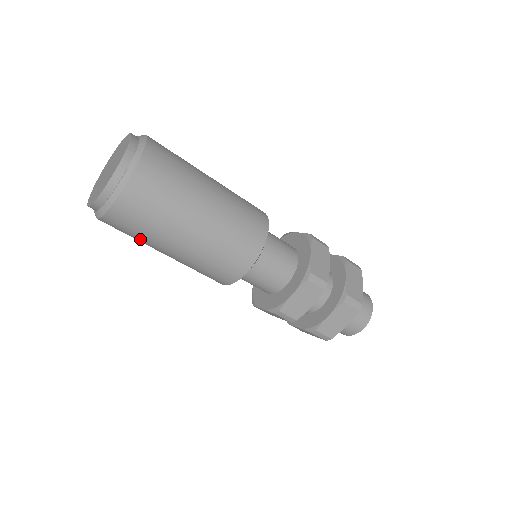
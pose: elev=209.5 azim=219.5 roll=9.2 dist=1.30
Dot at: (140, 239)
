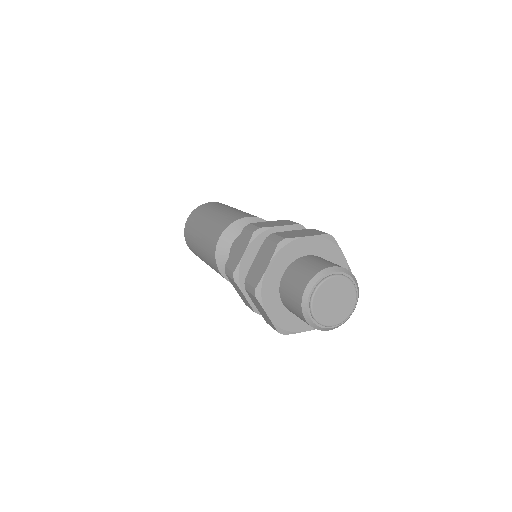
Dot at: (194, 249)
